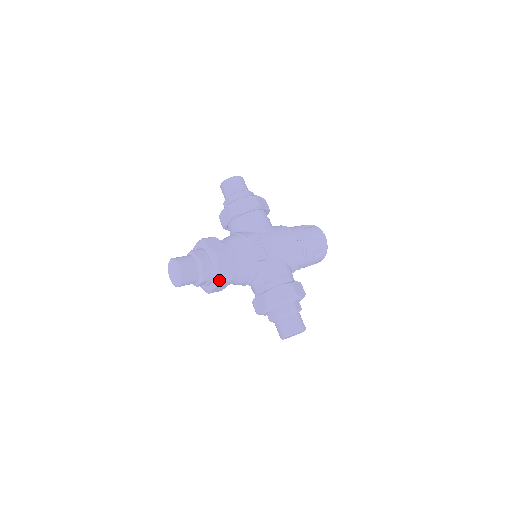
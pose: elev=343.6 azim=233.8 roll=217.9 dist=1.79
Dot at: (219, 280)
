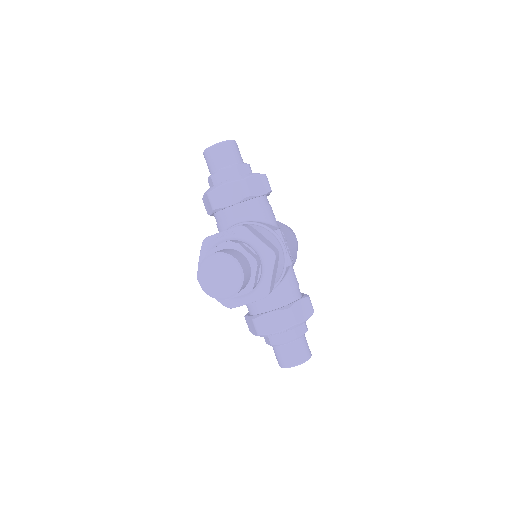
Dot at: (269, 291)
